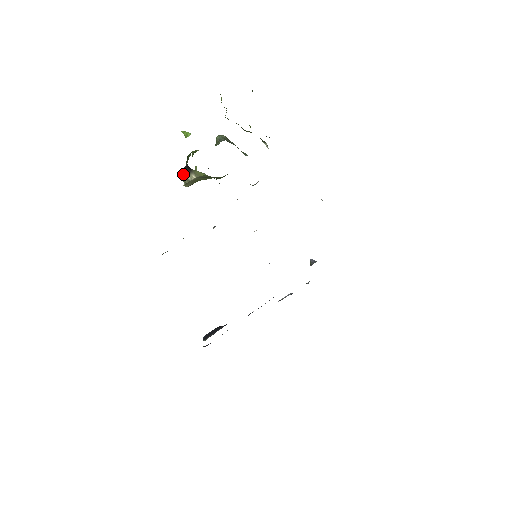
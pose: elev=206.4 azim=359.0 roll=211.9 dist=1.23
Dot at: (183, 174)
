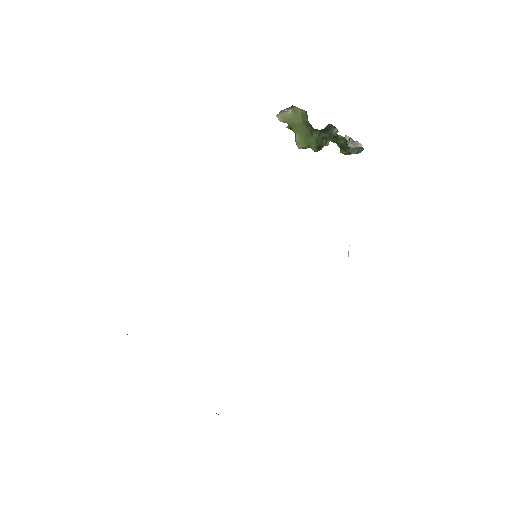
Dot at: (283, 110)
